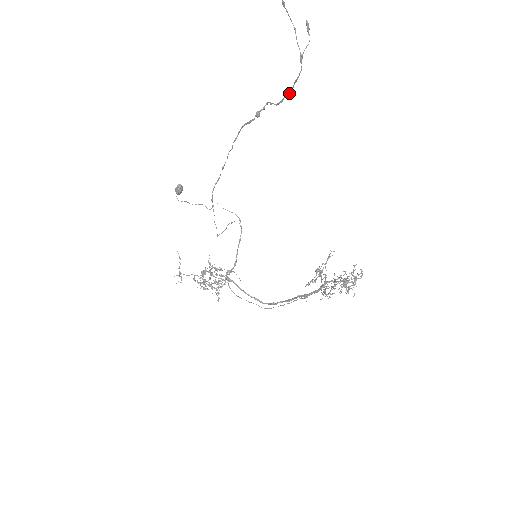
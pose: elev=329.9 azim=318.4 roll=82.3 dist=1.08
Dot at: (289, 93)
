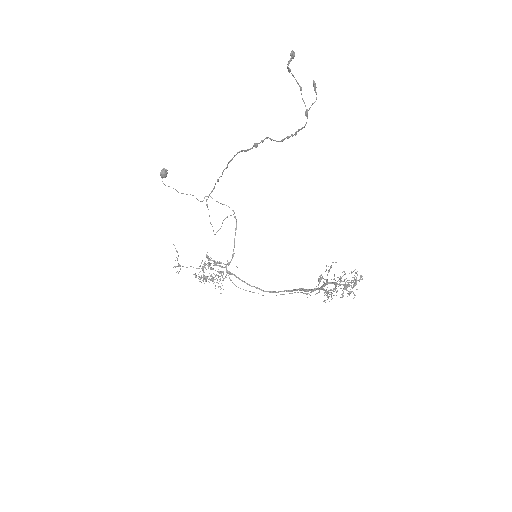
Dot at: occluded
